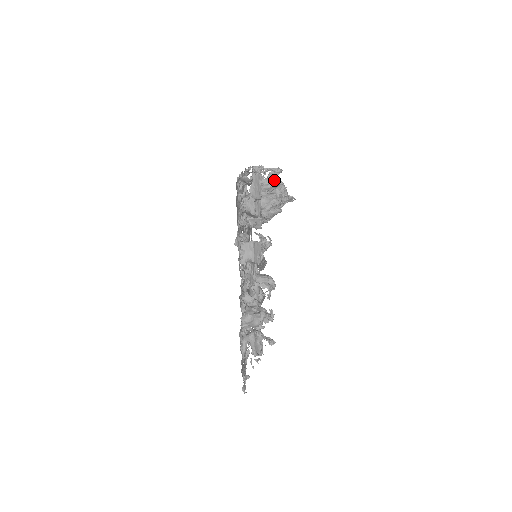
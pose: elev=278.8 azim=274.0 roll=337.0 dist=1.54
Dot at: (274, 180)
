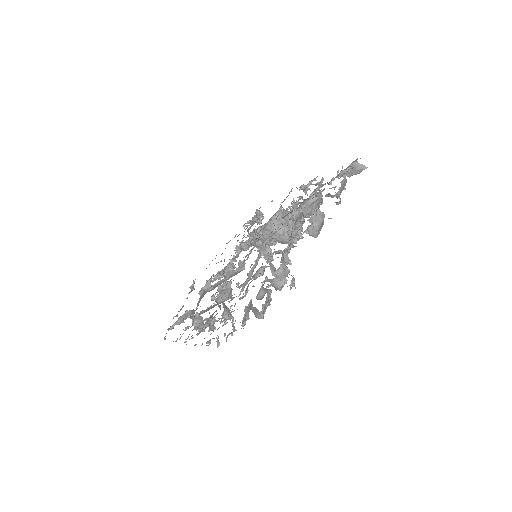
Dot at: occluded
